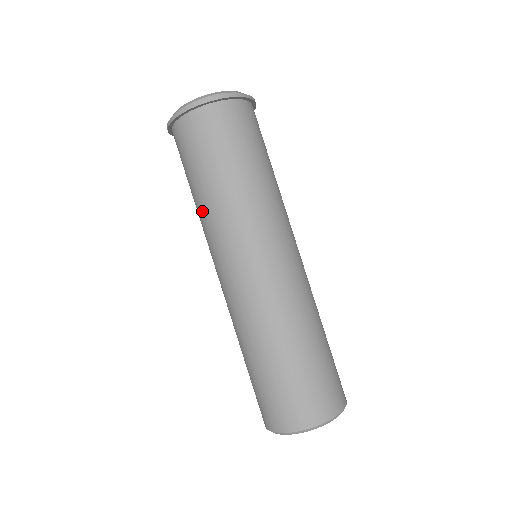
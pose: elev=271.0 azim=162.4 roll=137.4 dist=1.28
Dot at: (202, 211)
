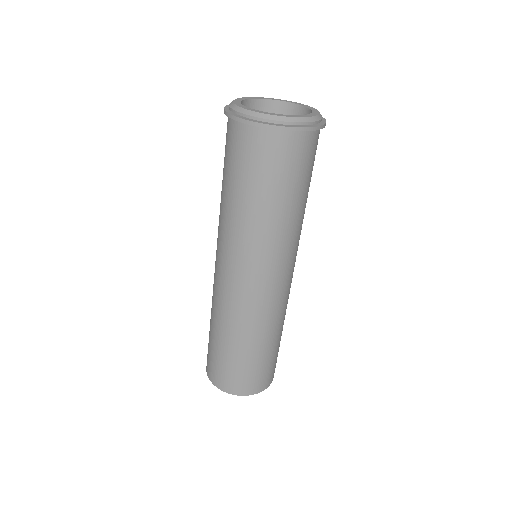
Dot at: (239, 220)
